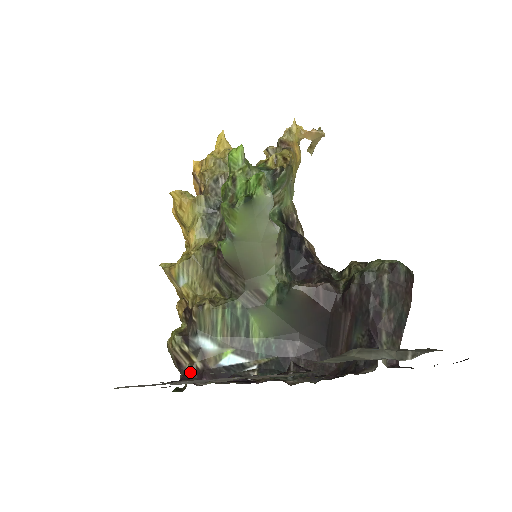
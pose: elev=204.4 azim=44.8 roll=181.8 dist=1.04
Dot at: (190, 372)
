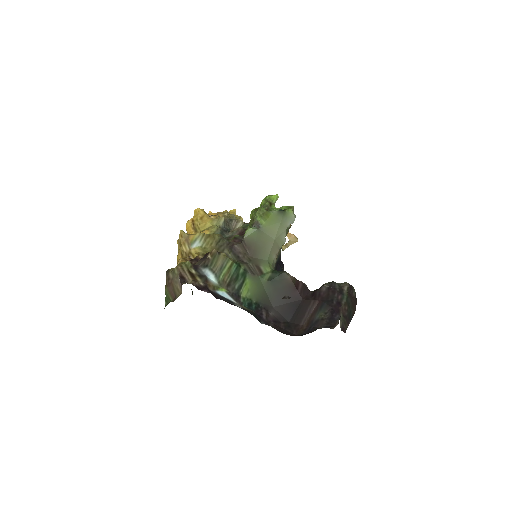
Dot at: (194, 283)
